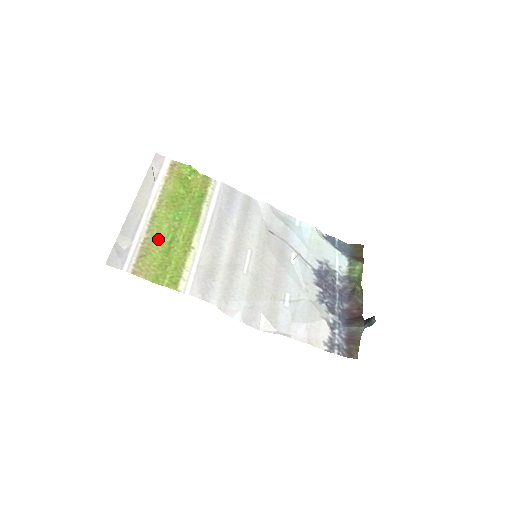
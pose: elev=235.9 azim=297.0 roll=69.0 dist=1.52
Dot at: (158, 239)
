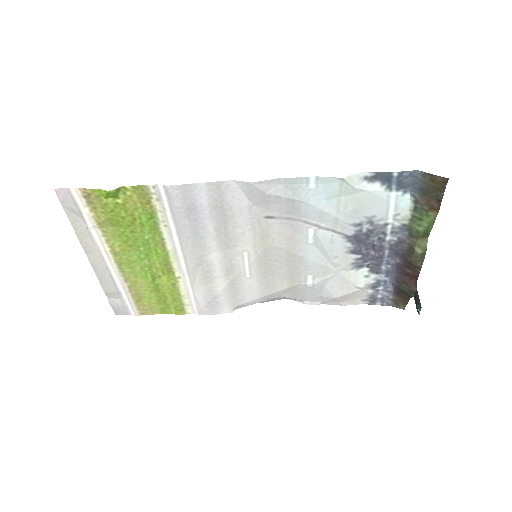
Dot at: (140, 283)
